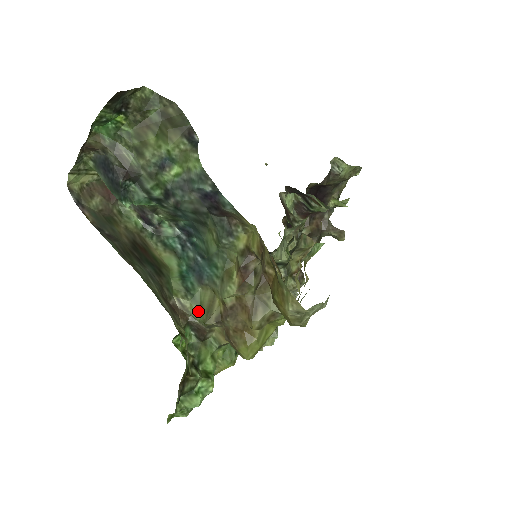
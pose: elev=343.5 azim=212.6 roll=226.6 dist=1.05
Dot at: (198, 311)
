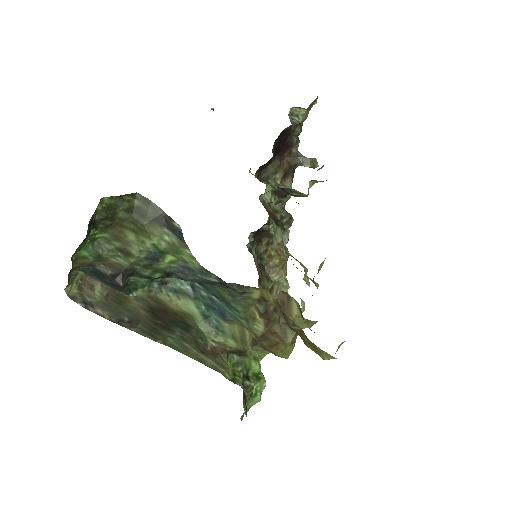
Dot at: (233, 342)
